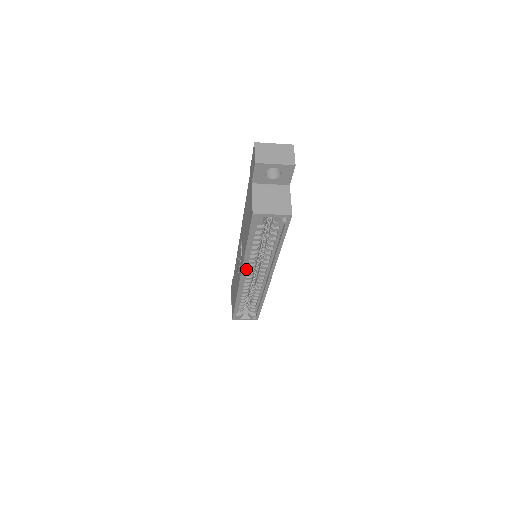
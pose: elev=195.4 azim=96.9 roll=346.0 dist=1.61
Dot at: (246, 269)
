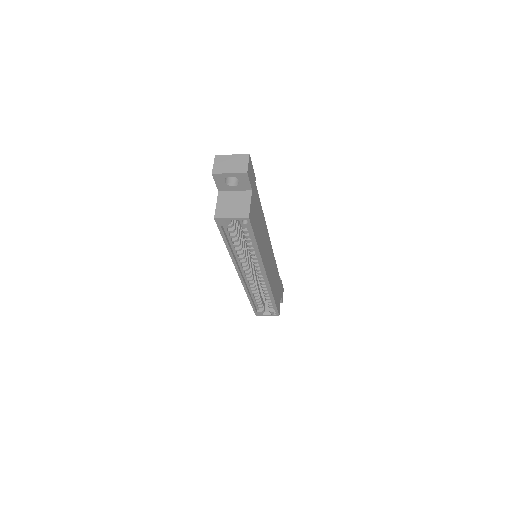
Dot at: (241, 268)
